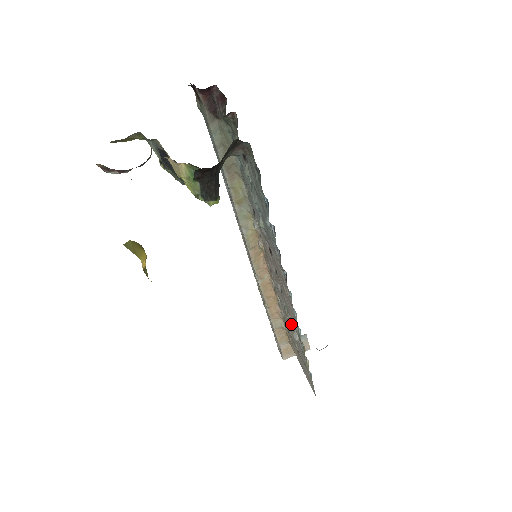
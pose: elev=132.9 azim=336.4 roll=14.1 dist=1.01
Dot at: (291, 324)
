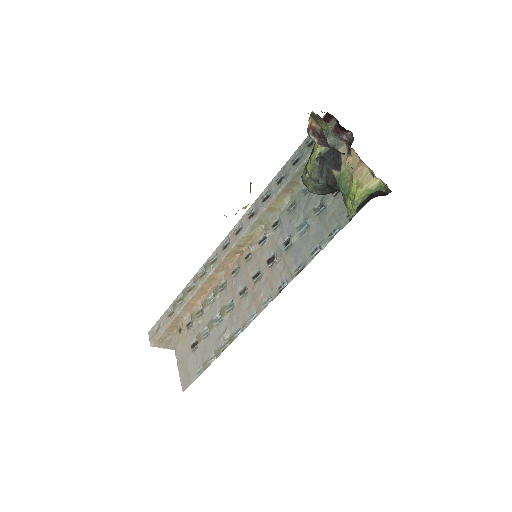
Dot at: (217, 322)
